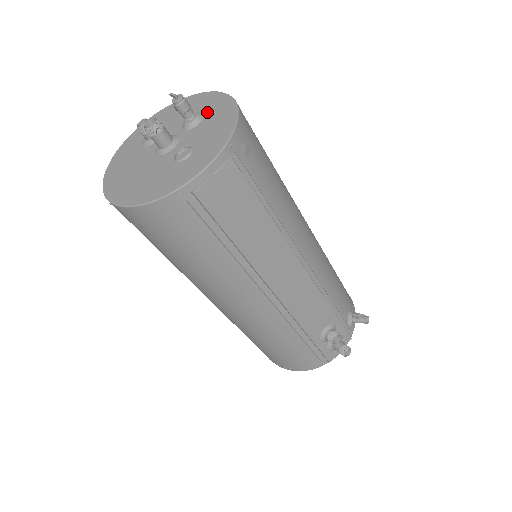
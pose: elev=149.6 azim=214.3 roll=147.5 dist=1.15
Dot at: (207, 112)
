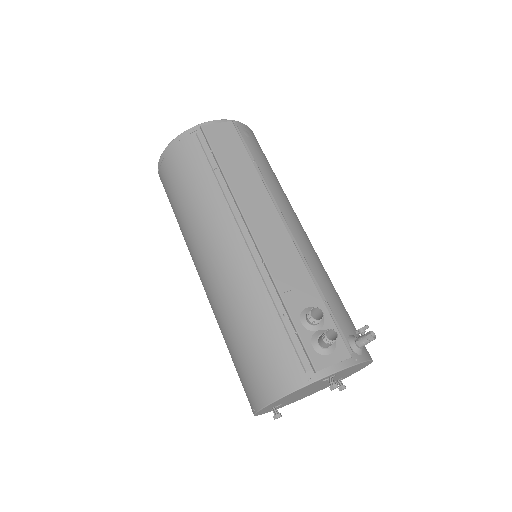
Dot at: occluded
